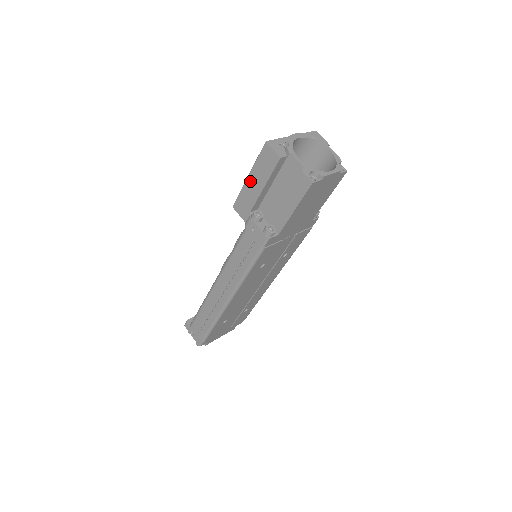
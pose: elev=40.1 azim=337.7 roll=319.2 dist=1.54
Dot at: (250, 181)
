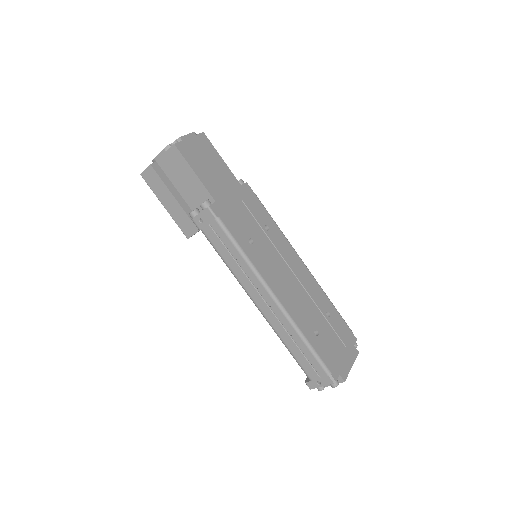
Dot at: (167, 206)
